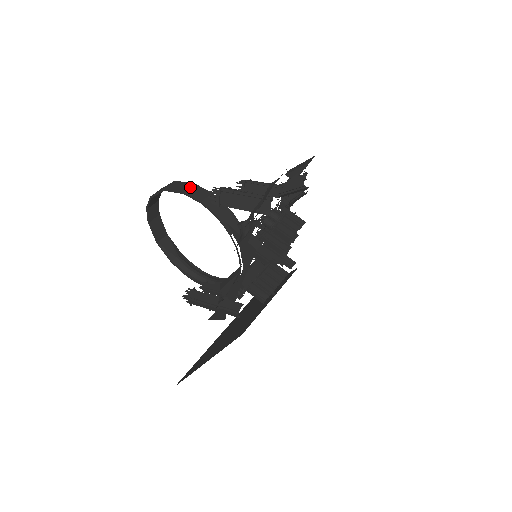
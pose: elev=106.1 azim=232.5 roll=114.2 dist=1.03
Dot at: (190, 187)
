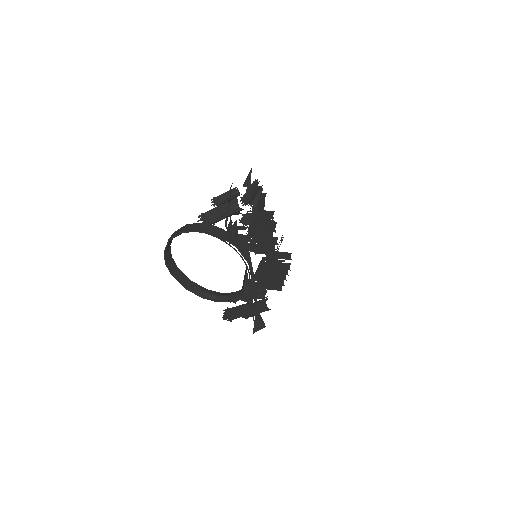
Dot at: (184, 227)
